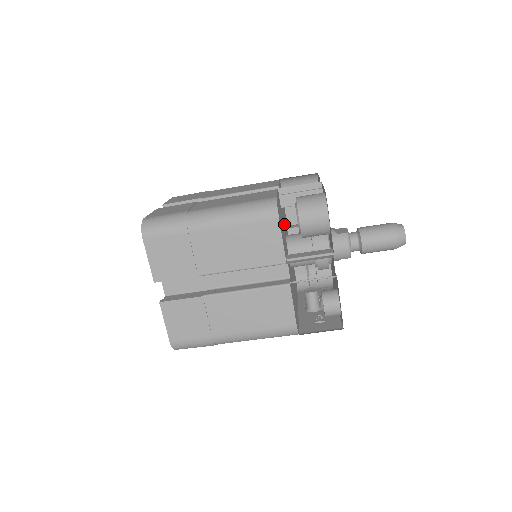
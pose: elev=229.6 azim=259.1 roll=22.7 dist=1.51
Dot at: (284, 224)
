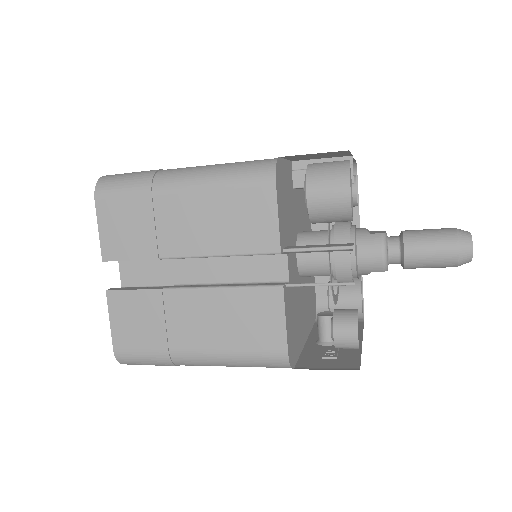
Dot at: (298, 216)
